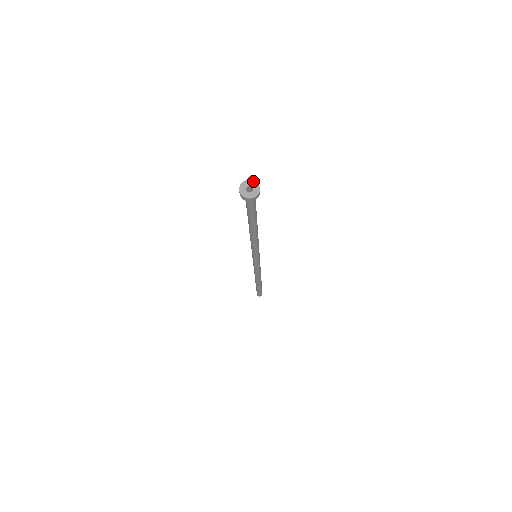
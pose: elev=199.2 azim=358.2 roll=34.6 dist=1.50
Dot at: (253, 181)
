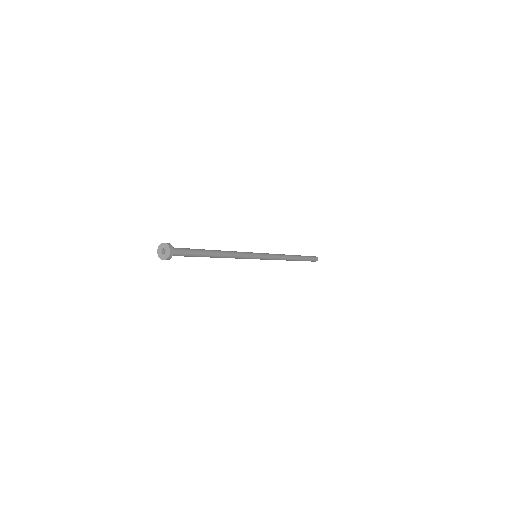
Dot at: (163, 243)
